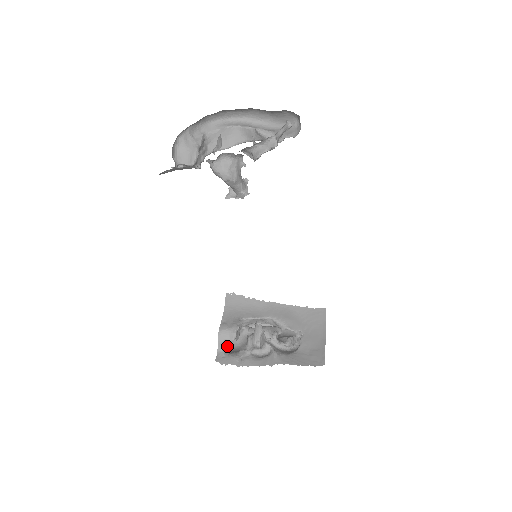
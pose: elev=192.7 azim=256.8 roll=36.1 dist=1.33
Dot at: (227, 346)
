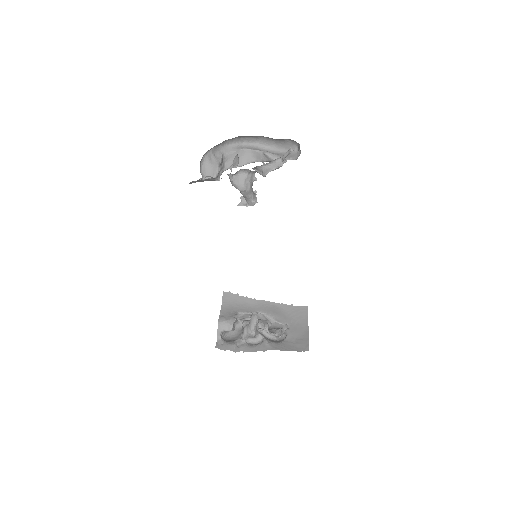
Dot at: (224, 337)
